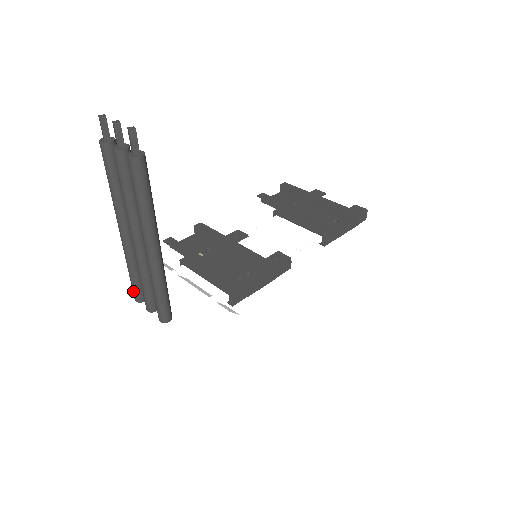
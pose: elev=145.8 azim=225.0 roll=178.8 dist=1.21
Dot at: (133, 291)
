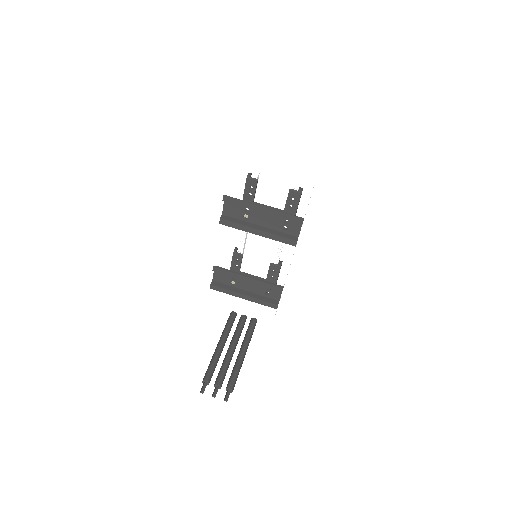
Dot at: occluded
